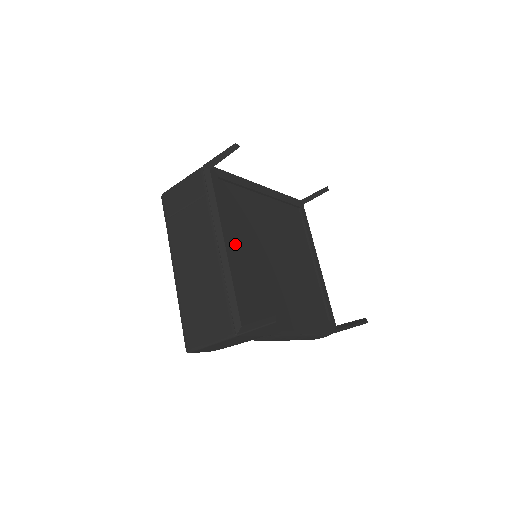
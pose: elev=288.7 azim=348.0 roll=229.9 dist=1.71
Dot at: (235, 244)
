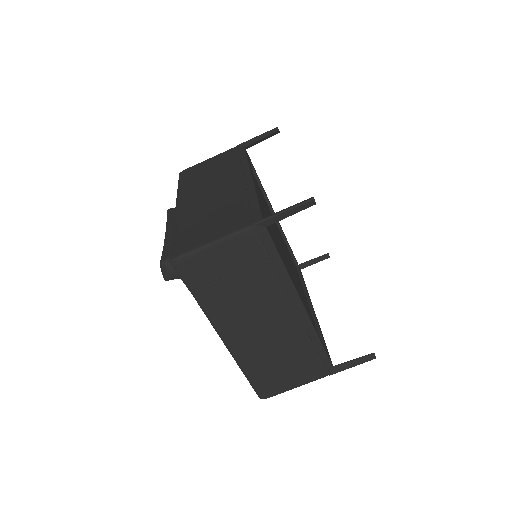
Dot at: occluded
